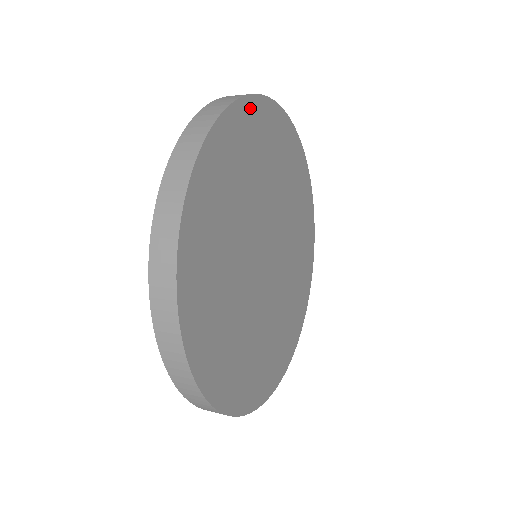
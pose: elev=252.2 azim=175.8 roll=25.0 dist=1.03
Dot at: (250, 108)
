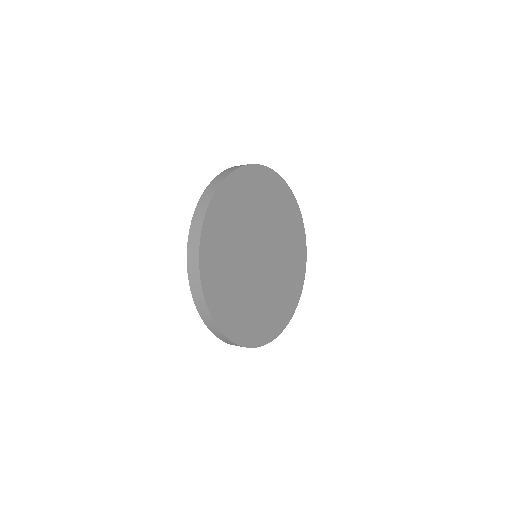
Dot at: (230, 182)
